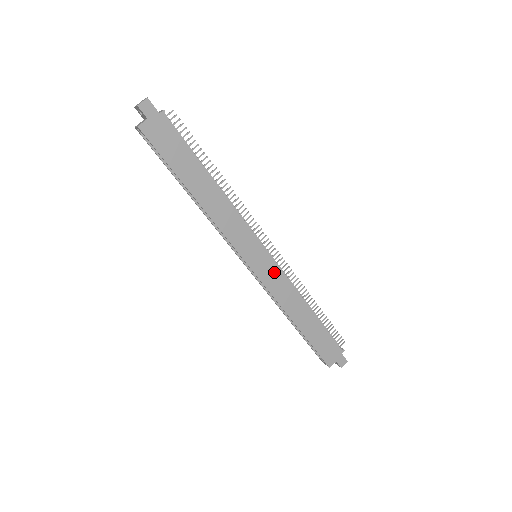
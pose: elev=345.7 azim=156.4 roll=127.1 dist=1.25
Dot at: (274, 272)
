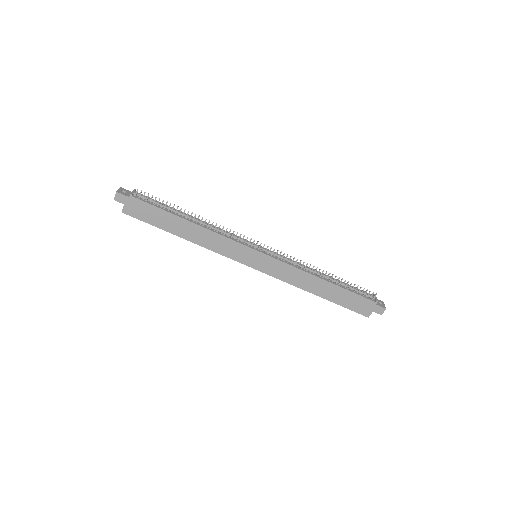
Dot at: (275, 264)
